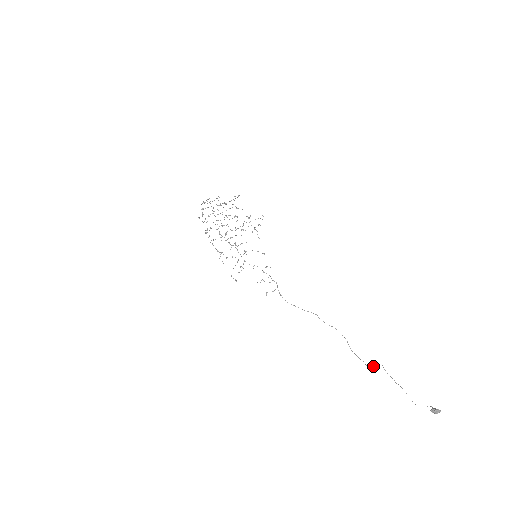
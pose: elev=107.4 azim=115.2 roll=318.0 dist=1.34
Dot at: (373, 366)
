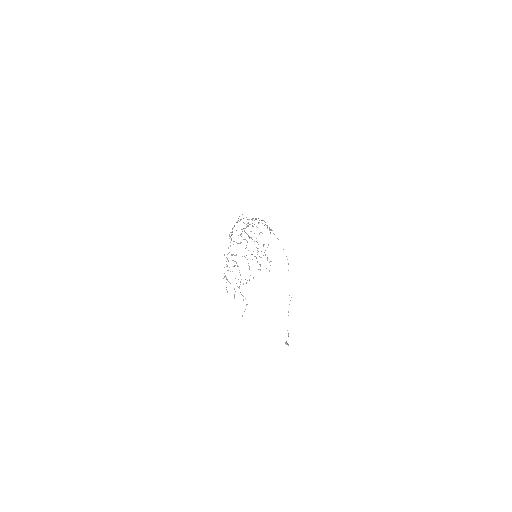
Dot at: occluded
